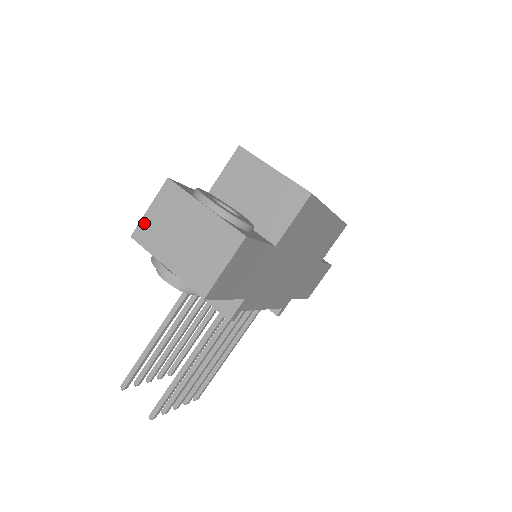
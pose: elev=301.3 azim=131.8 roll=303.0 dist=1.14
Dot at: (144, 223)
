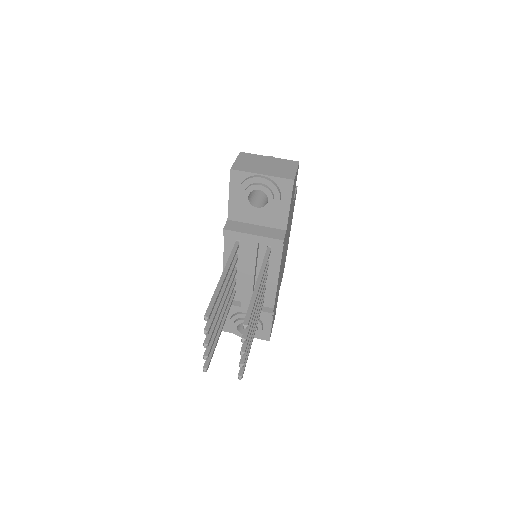
Dot at: (236, 164)
